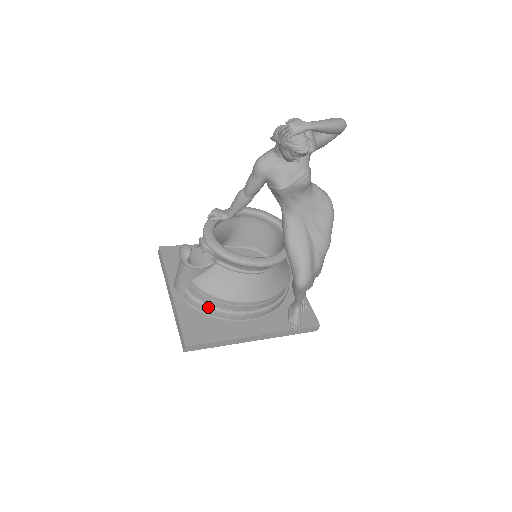
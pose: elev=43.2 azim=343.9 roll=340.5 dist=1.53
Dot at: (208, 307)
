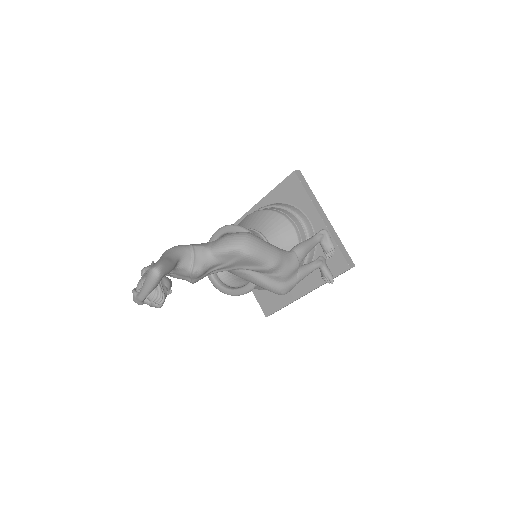
Dot at: occluded
